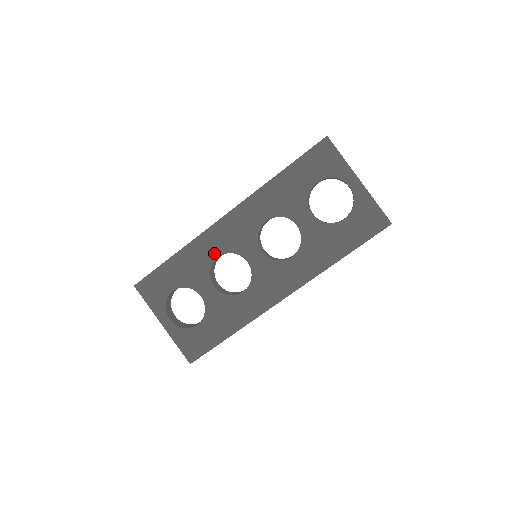
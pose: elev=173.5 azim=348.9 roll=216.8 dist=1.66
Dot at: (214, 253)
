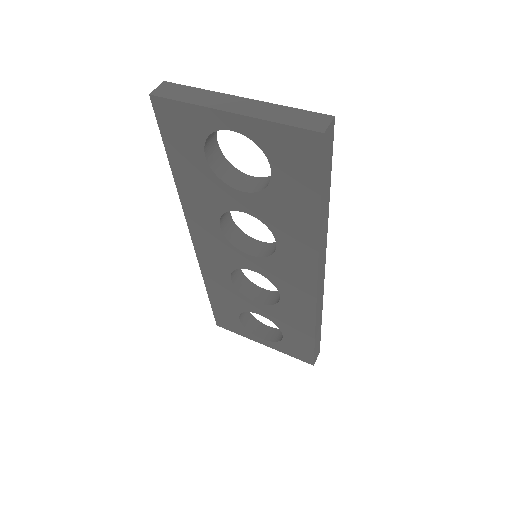
Dot at: (225, 277)
